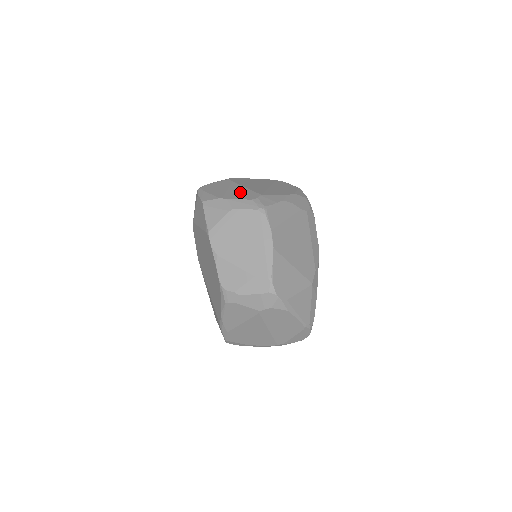
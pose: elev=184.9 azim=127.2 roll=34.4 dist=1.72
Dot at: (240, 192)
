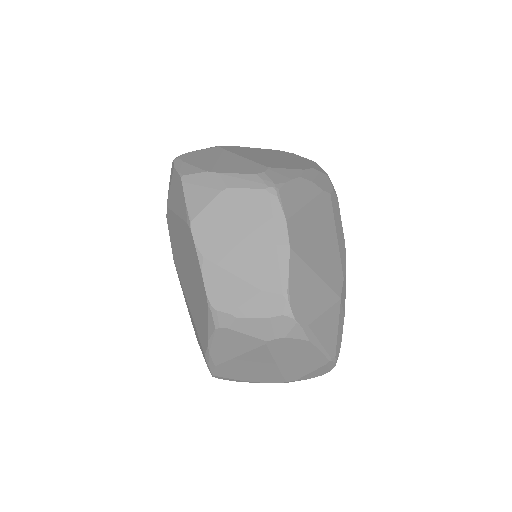
Dot at: (237, 163)
